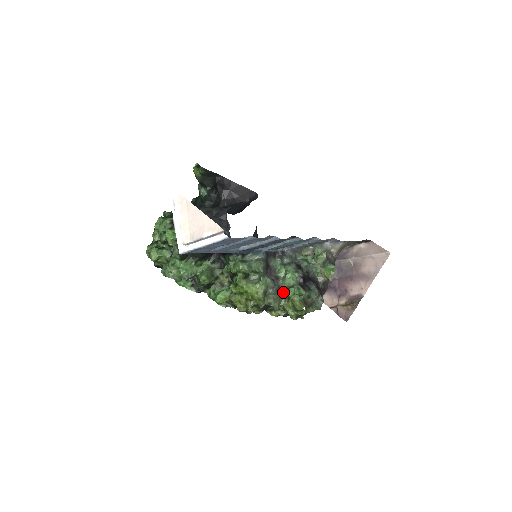
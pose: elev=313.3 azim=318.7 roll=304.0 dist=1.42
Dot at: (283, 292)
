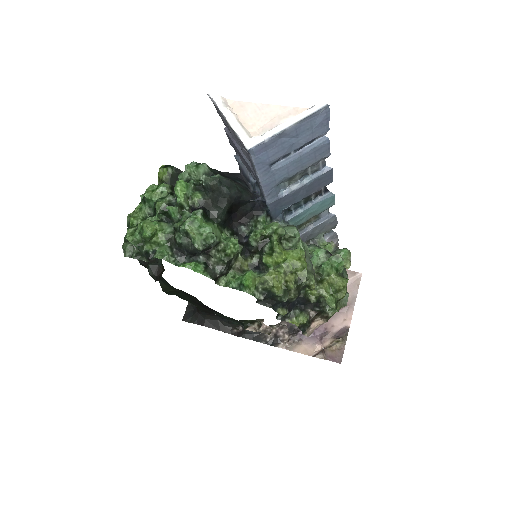
Dot at: occluded
